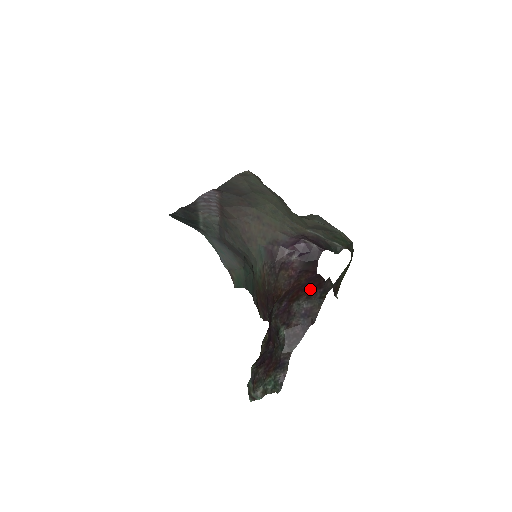
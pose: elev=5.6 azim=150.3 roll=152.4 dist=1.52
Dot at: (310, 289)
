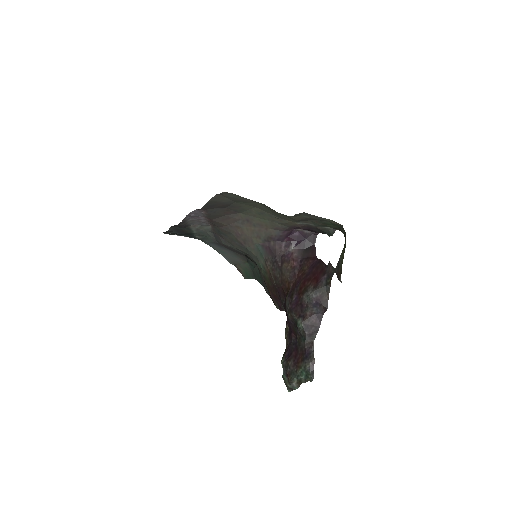
Dot at: (315, 277)
